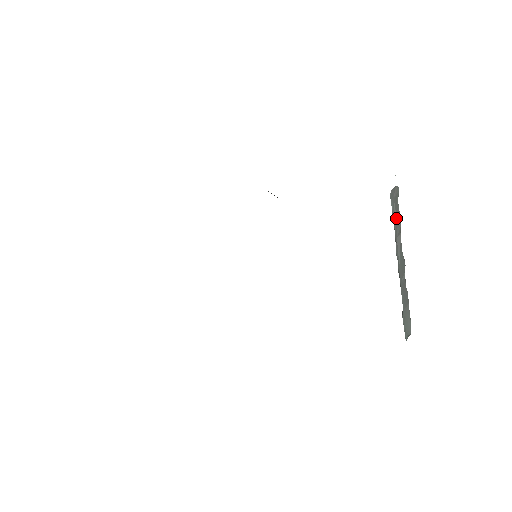
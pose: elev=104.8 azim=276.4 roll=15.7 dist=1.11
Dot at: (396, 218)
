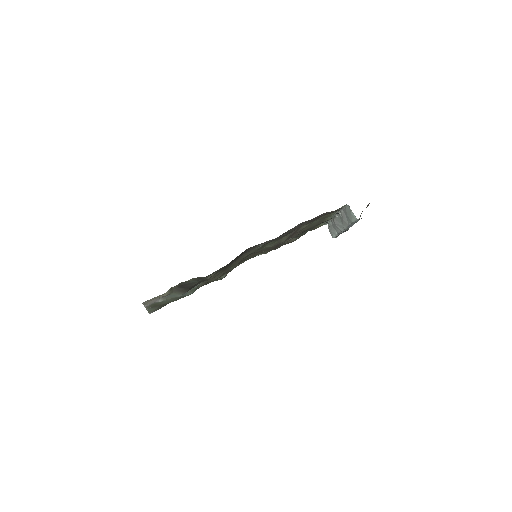
Dot at: (335, 229)
